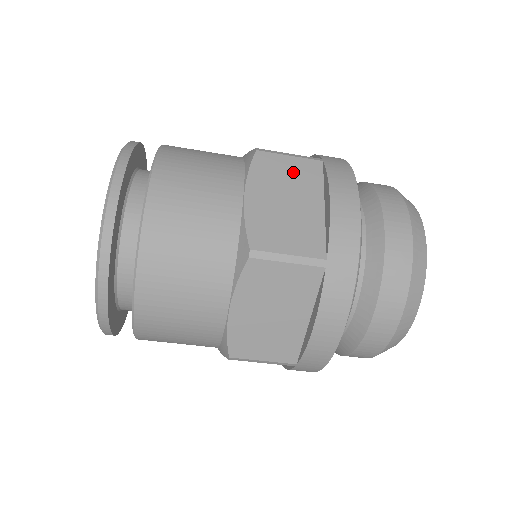
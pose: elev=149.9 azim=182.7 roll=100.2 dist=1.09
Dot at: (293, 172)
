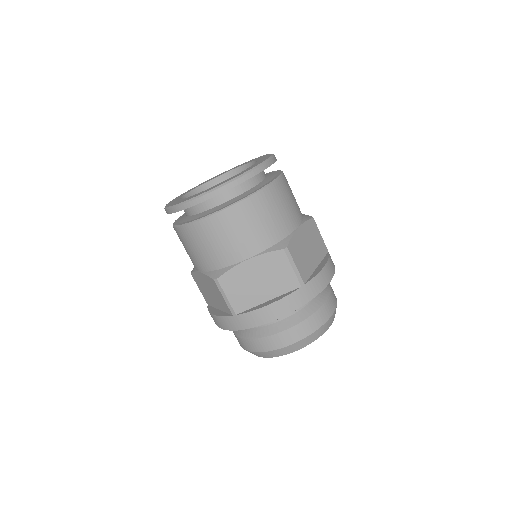
Dot at: (318, 242)
